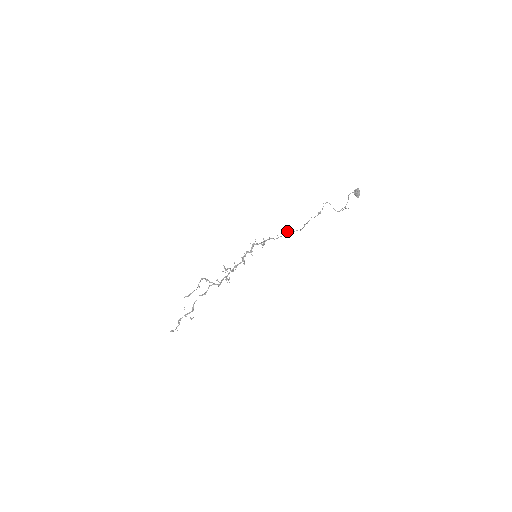
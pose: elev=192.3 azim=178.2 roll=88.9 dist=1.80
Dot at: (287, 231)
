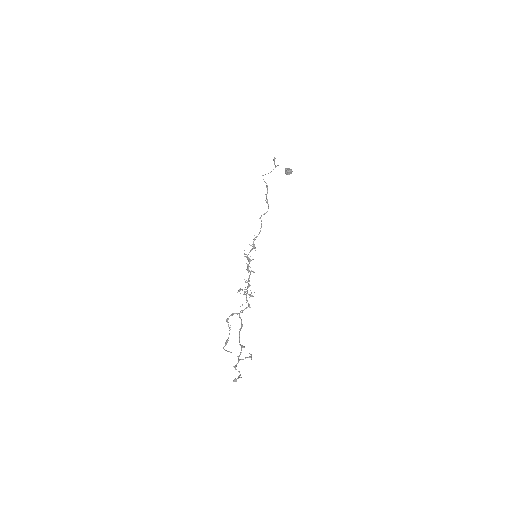
Dot at: occluded
